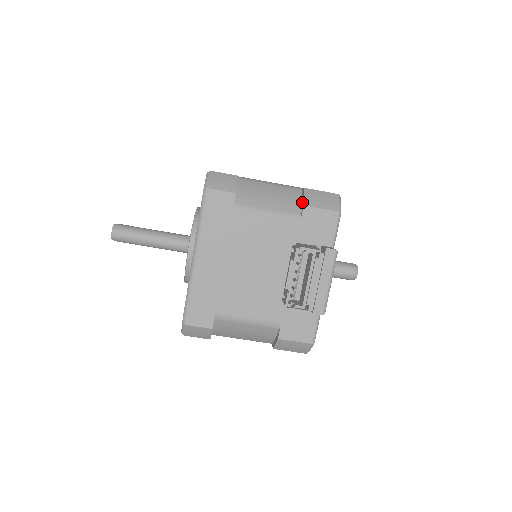
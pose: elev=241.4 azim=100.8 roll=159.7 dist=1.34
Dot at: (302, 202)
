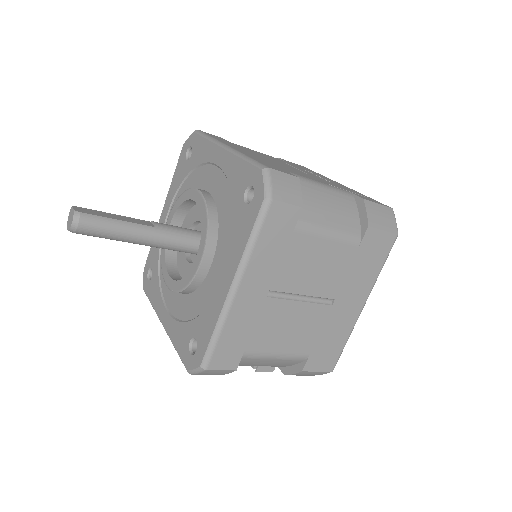
Dot at: (290, 369)
